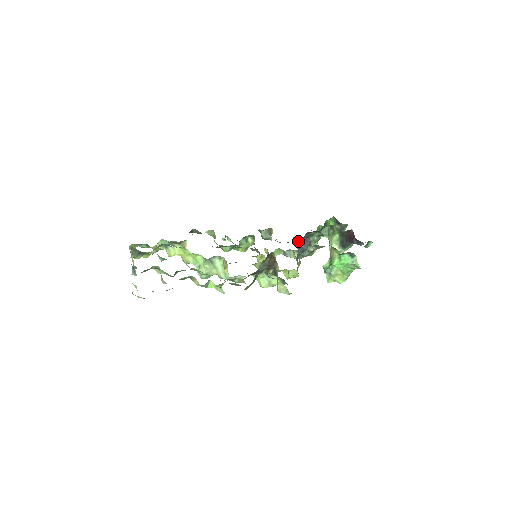
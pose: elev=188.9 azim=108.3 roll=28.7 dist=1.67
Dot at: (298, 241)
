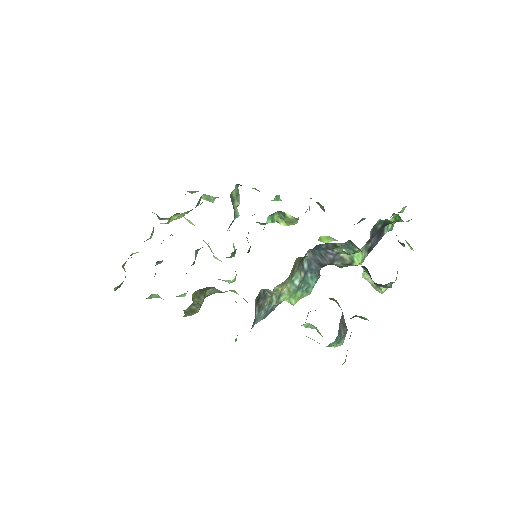
Dot at: (311, 251)
